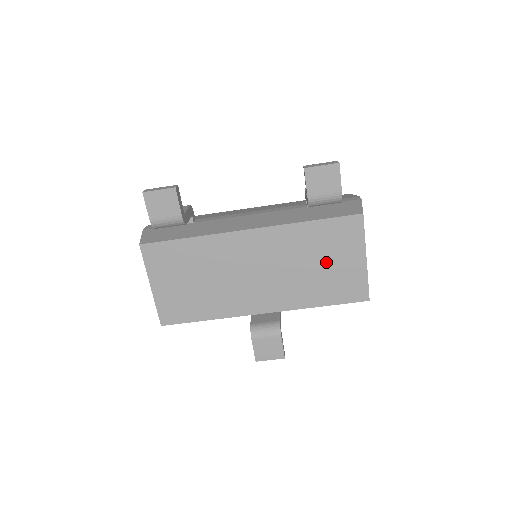
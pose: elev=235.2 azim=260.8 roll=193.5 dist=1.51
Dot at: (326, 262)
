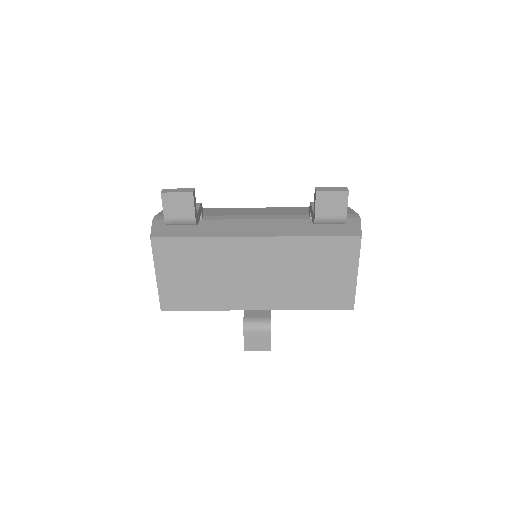
Dot at: (321, 273)
